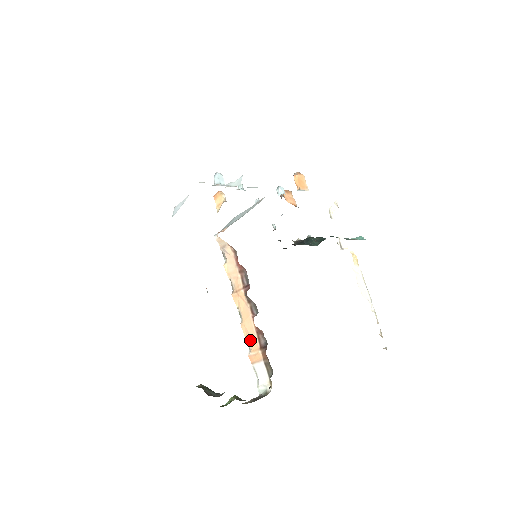
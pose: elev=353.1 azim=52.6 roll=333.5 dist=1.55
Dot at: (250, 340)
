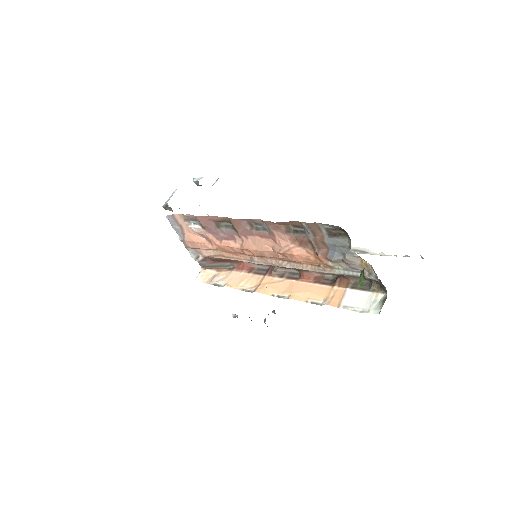
Dot at: (314, 295)
